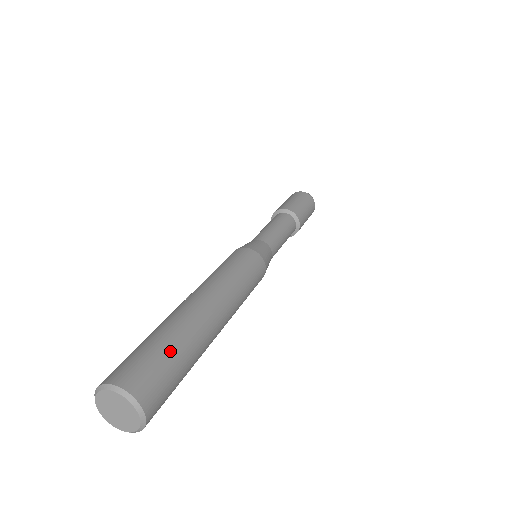
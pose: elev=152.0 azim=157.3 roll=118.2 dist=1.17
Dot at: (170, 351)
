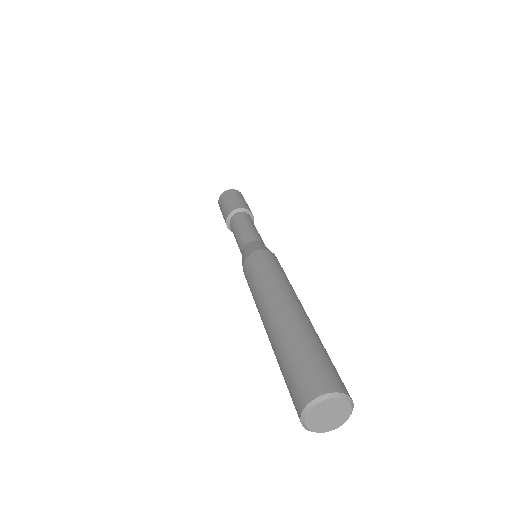
Dot at: (301, 352)
